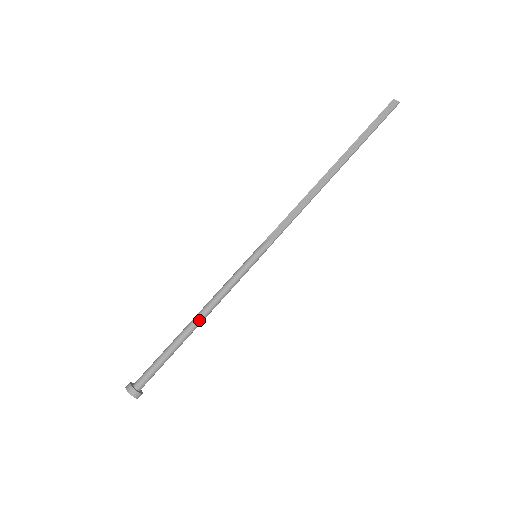
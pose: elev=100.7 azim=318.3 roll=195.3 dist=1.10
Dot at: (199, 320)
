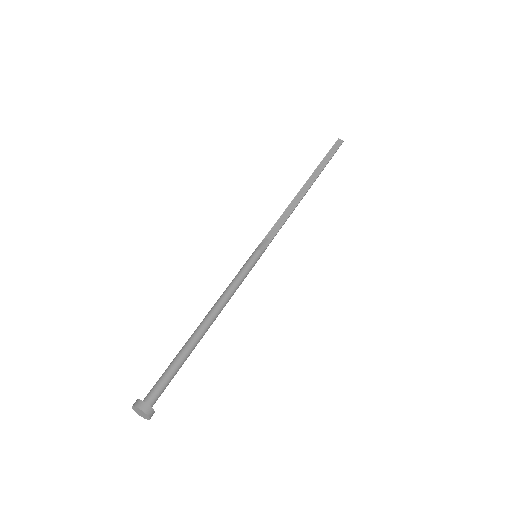
Dot at: (212, 319)
